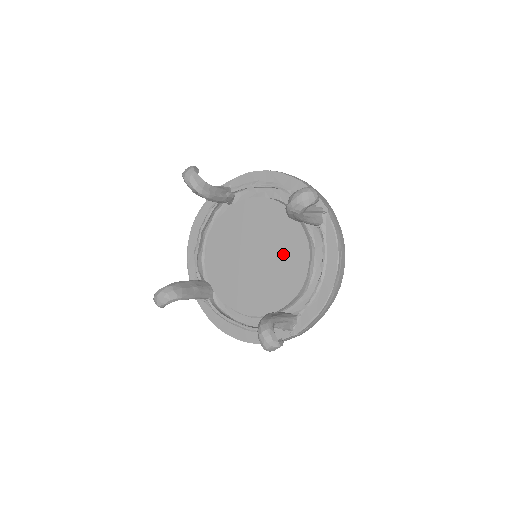
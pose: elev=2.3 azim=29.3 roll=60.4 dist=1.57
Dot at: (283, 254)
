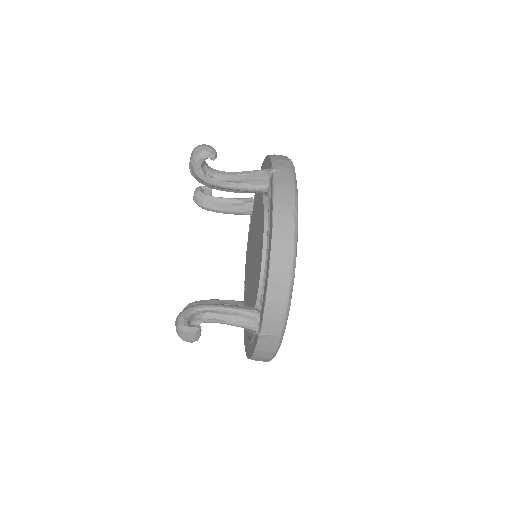
Dot at: (258, 241)
